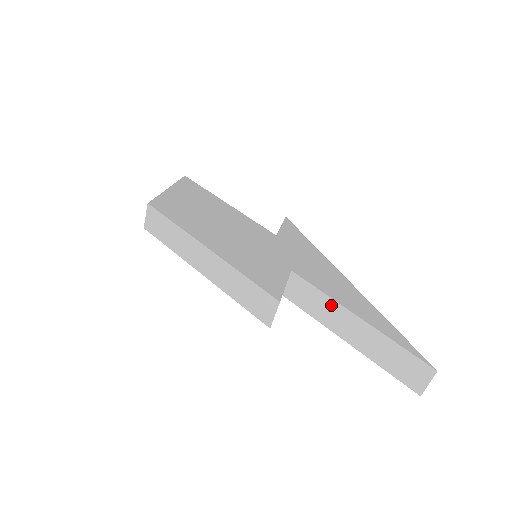
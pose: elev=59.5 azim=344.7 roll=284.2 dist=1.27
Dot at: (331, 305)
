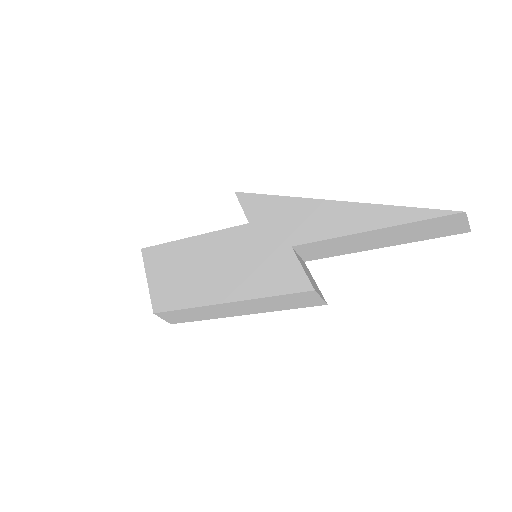
Dot at: (344, 240)
